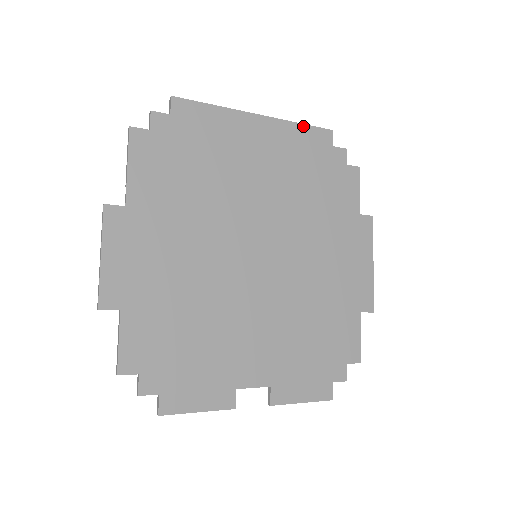
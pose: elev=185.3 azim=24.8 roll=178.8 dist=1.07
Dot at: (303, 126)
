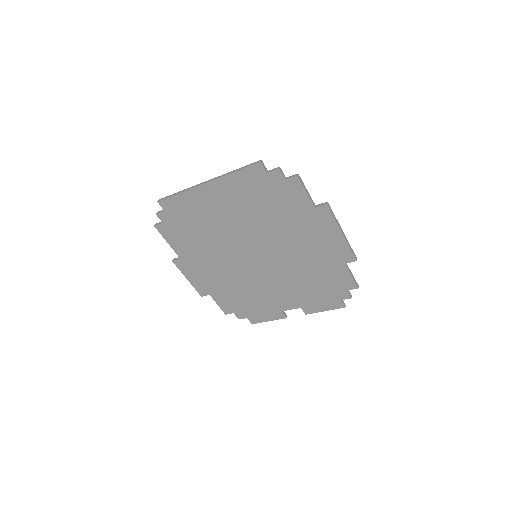
Dot at: (237, 173)
